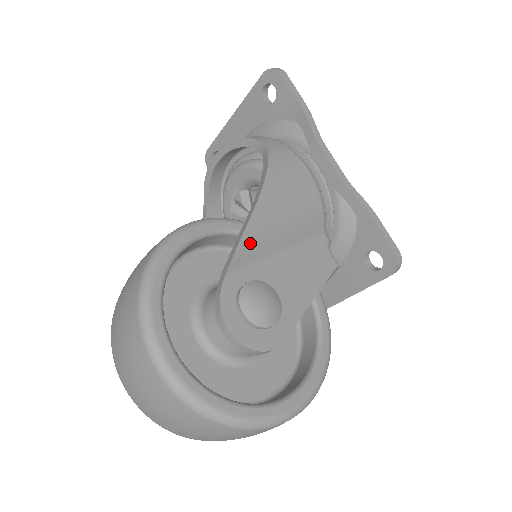
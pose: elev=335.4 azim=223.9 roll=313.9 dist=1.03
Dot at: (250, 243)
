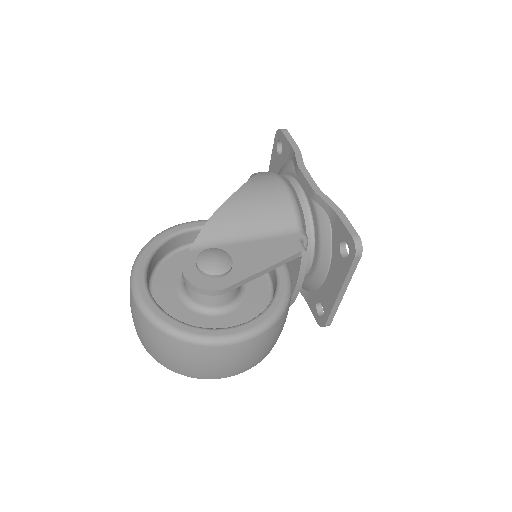
Dot at: (216, 225)
